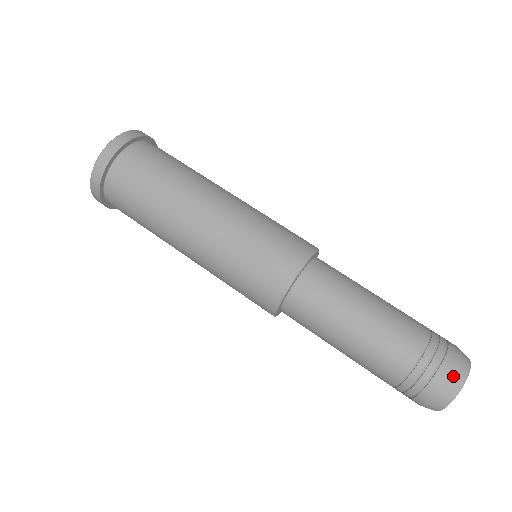
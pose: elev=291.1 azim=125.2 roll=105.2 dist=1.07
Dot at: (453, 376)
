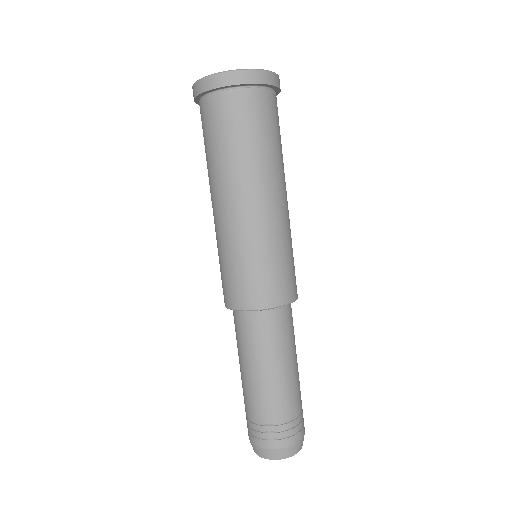
Dot at: (268, 451)
